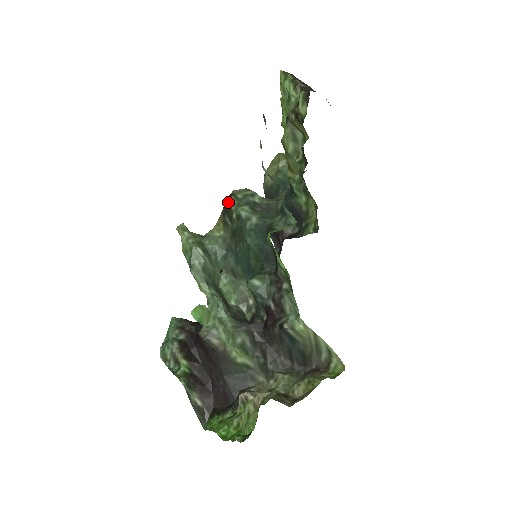
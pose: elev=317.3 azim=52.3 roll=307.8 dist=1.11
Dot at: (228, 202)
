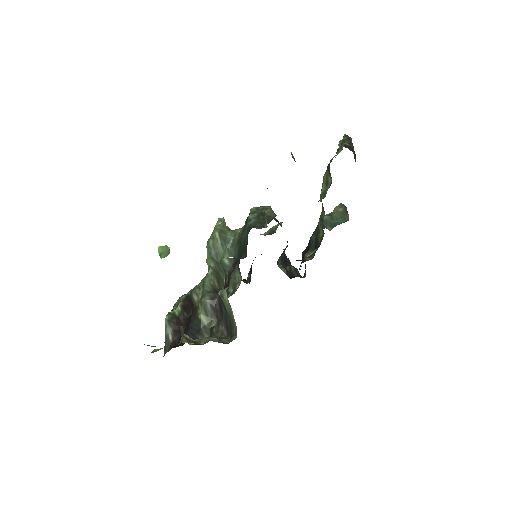
Dot at: (251, 209)
